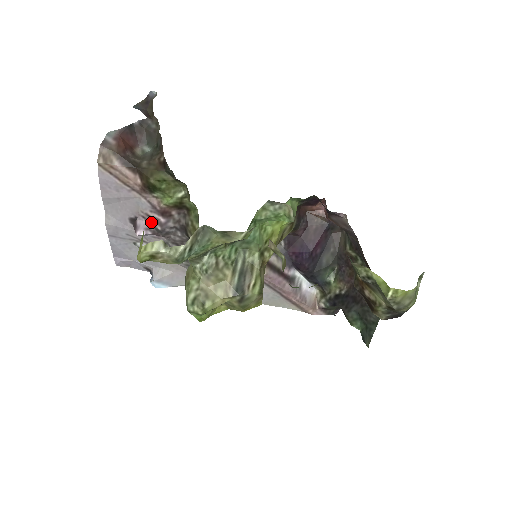
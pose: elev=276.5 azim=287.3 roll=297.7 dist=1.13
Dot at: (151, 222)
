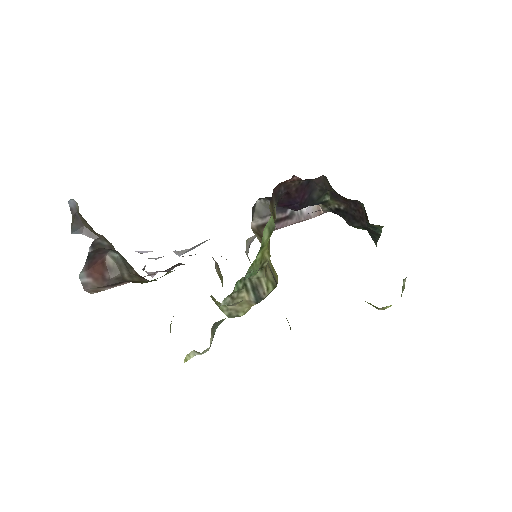
Dot at: occluded
